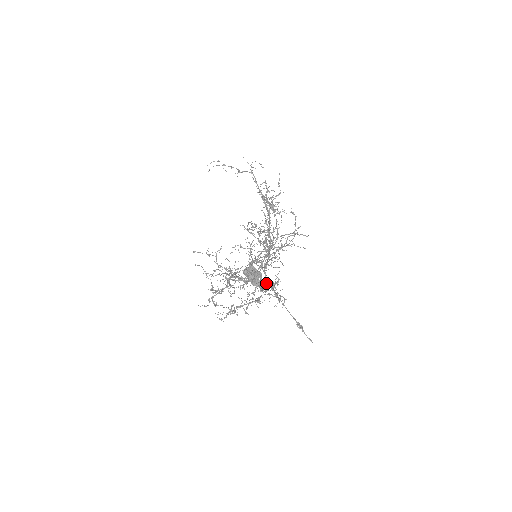
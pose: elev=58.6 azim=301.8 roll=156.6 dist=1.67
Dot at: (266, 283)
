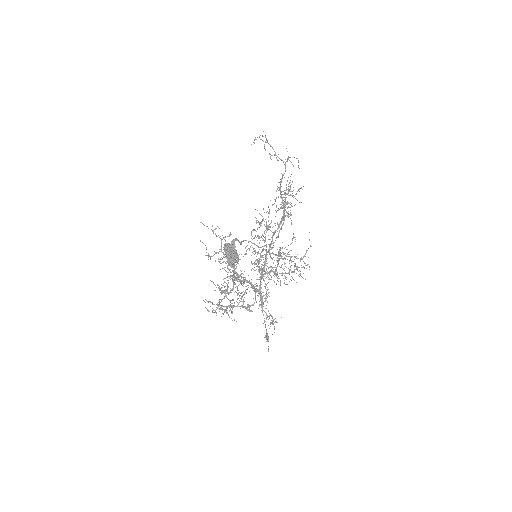
Dot at: (258, 291)
